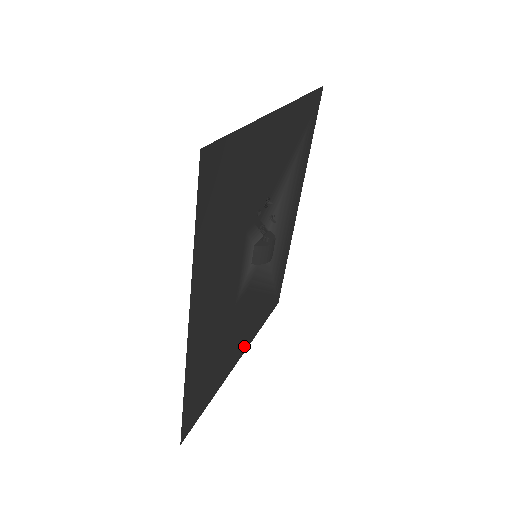
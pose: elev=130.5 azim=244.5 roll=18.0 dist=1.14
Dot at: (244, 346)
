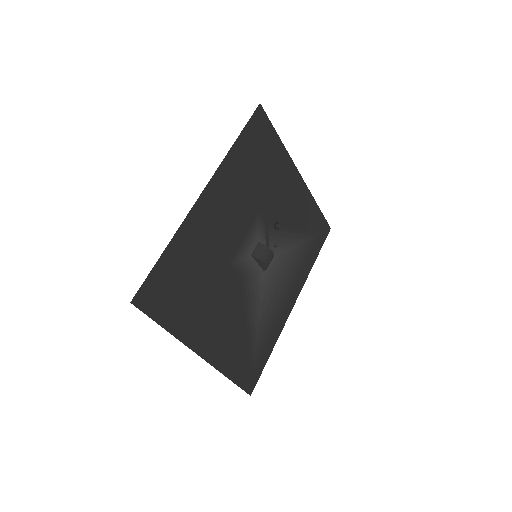
Dot at: (211, 352)
